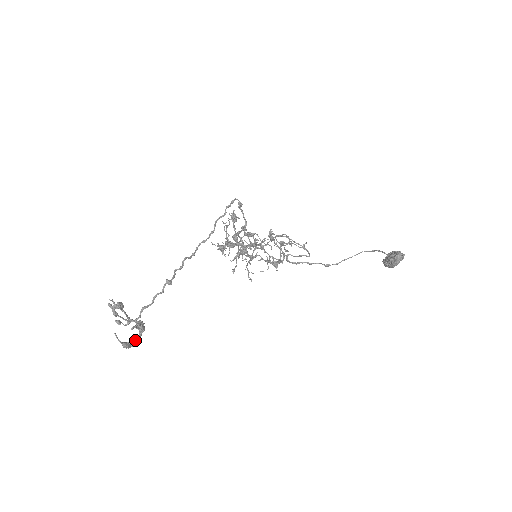
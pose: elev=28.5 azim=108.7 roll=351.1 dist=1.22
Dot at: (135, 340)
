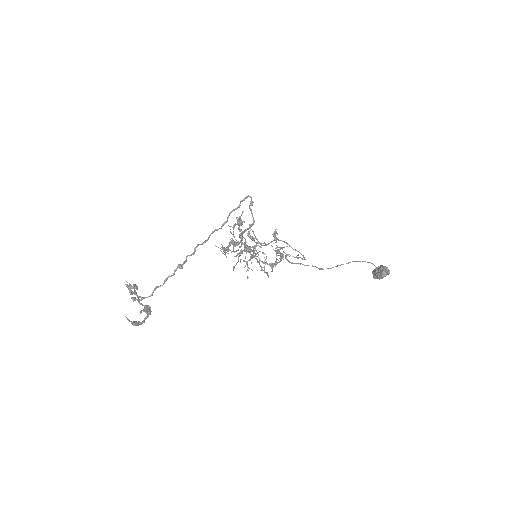
Dot at: (143, 320)
